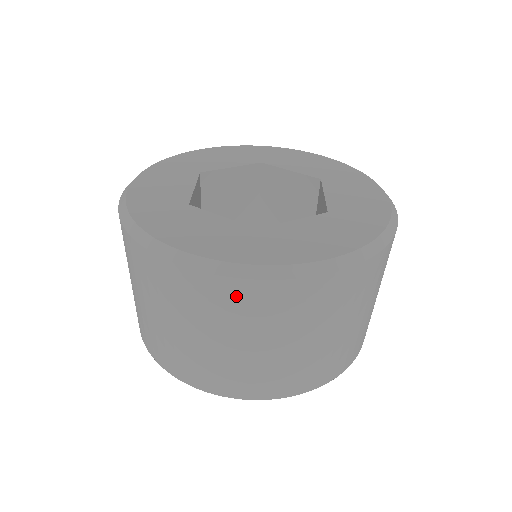
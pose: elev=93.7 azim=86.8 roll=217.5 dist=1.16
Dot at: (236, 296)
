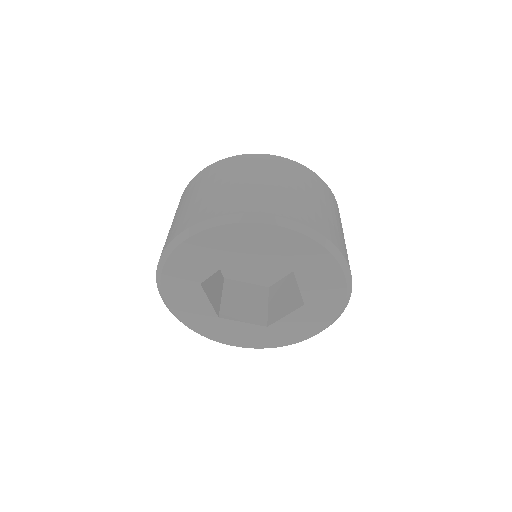
Dot at: occluded
